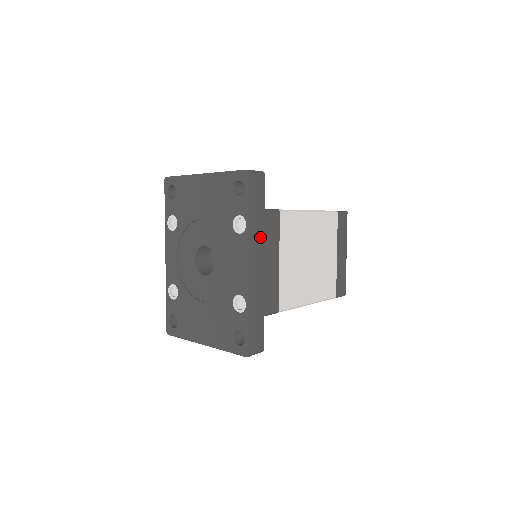
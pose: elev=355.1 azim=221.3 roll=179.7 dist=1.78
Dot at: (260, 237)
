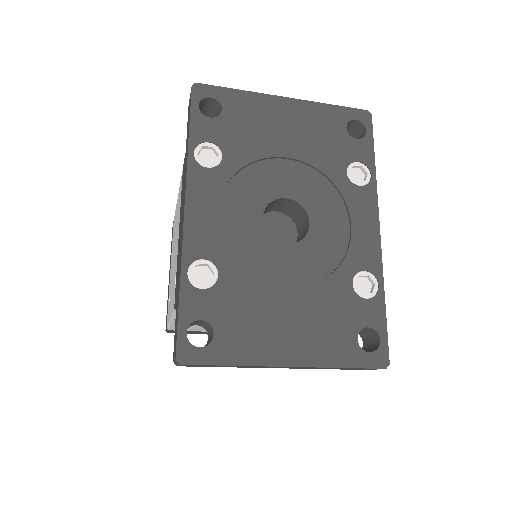
Dot at: occluded
